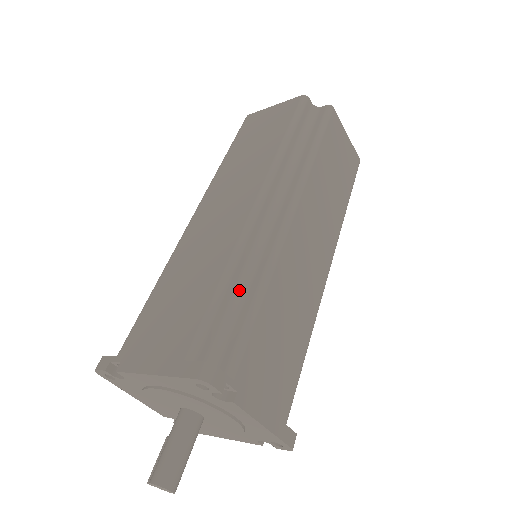
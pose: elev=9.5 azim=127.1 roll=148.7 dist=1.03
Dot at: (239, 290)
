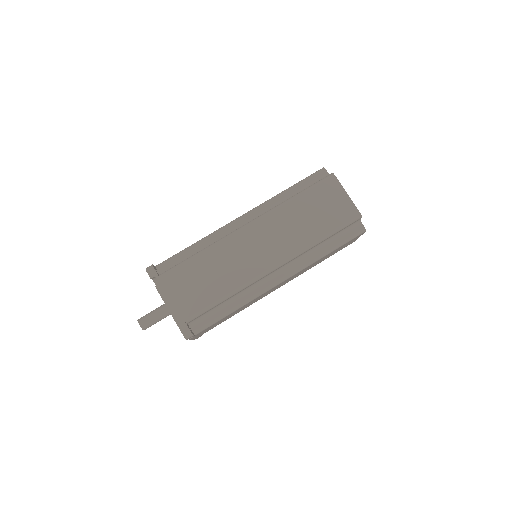
Dot at: (198, 251)
